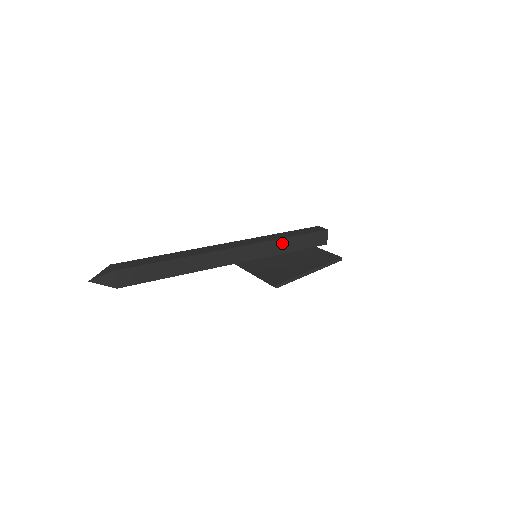
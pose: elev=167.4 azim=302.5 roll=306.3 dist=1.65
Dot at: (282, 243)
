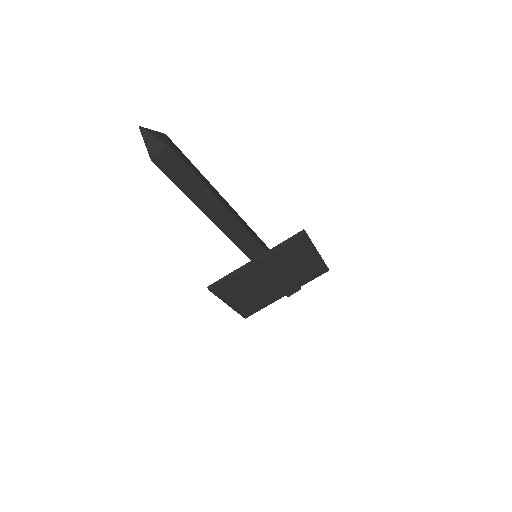
Dot at: occluded
